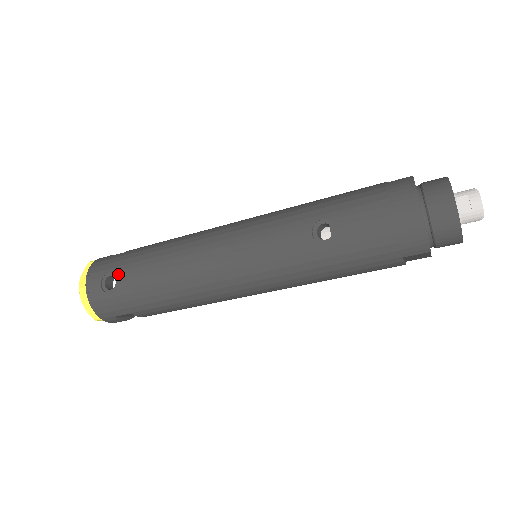
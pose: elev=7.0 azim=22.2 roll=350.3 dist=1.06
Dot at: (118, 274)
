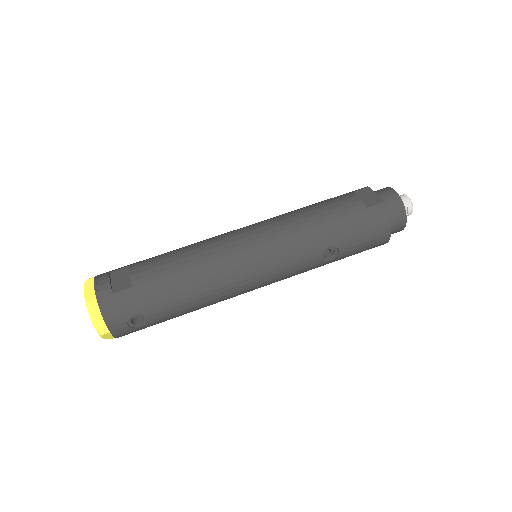
Dot at: (146, 314)
